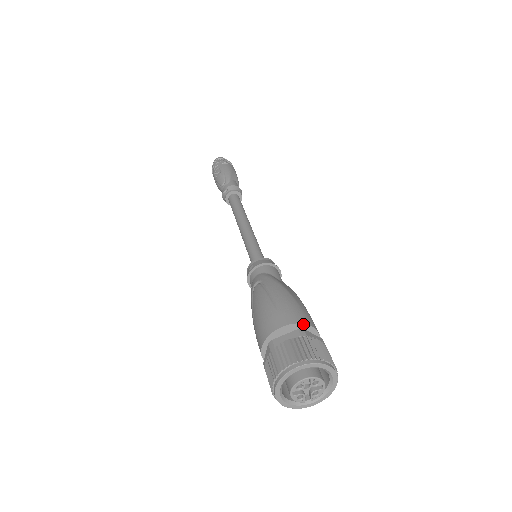
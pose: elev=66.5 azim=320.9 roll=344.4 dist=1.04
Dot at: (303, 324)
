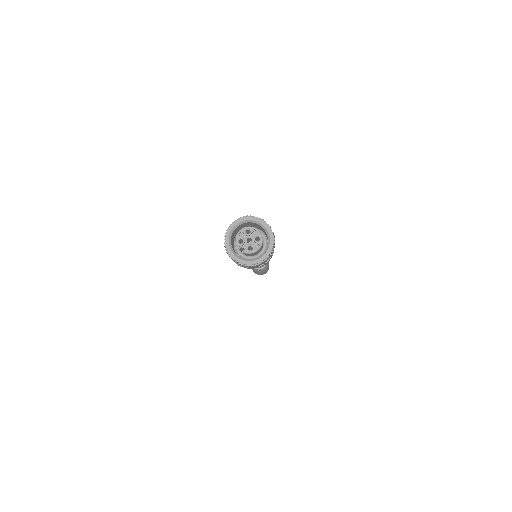
Dot at: occluded
